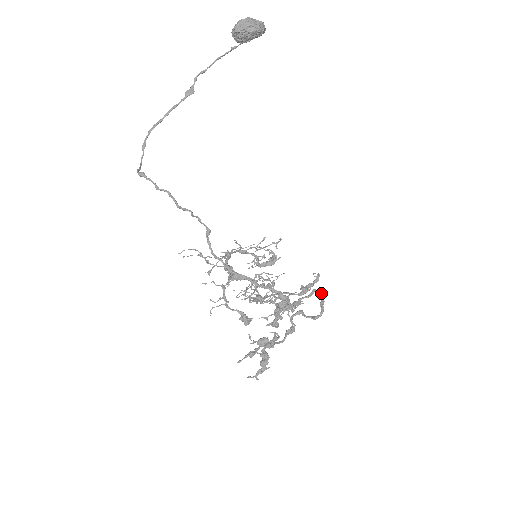
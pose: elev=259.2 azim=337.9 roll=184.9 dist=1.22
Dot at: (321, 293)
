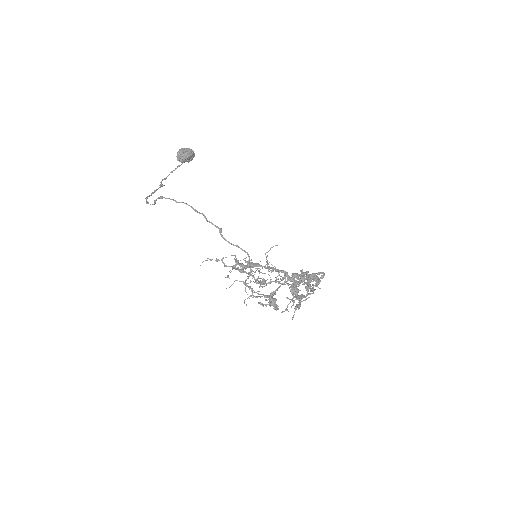
Dot at: occluded
